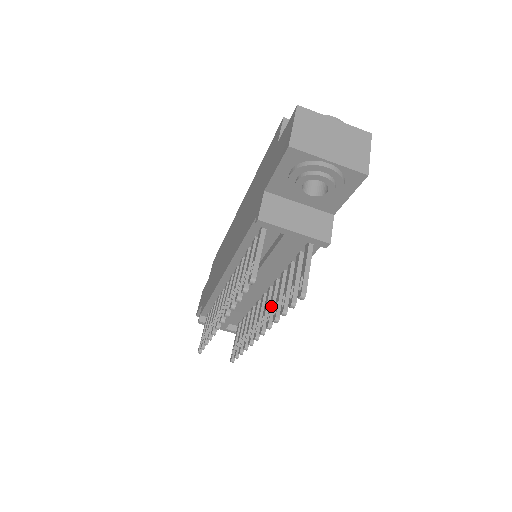
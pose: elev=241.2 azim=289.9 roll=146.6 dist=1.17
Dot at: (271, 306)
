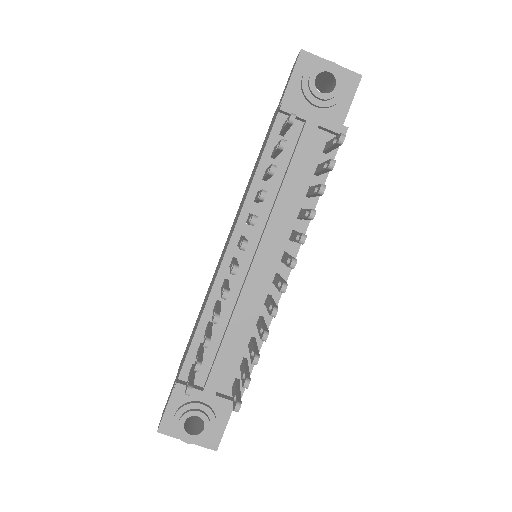
Dot at: (297, 232)
